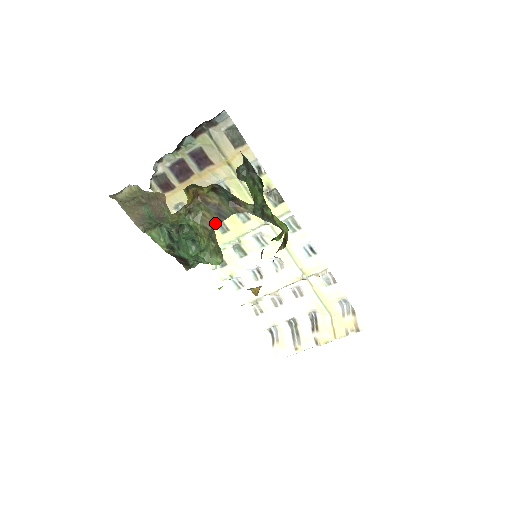
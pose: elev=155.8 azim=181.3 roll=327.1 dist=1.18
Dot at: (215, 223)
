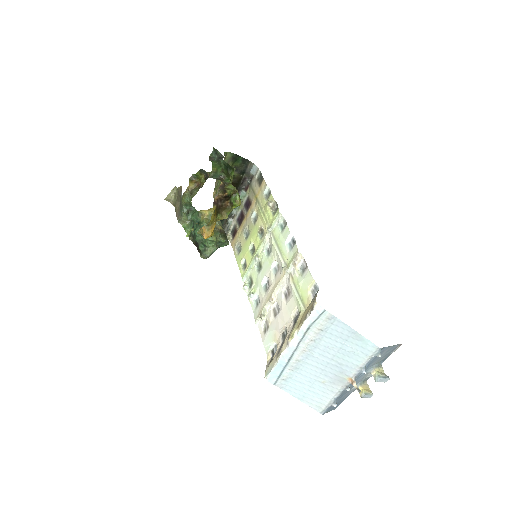
Dot at: occluded
